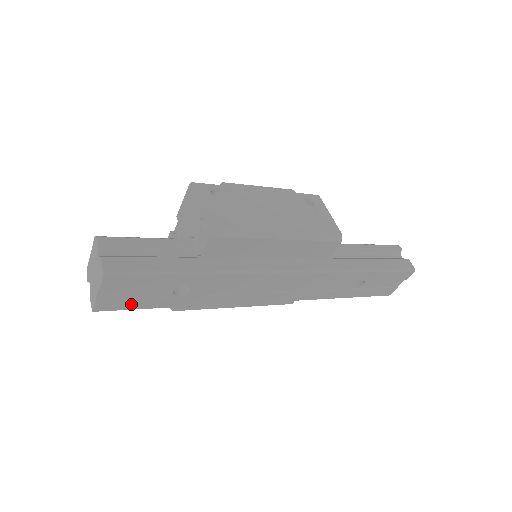
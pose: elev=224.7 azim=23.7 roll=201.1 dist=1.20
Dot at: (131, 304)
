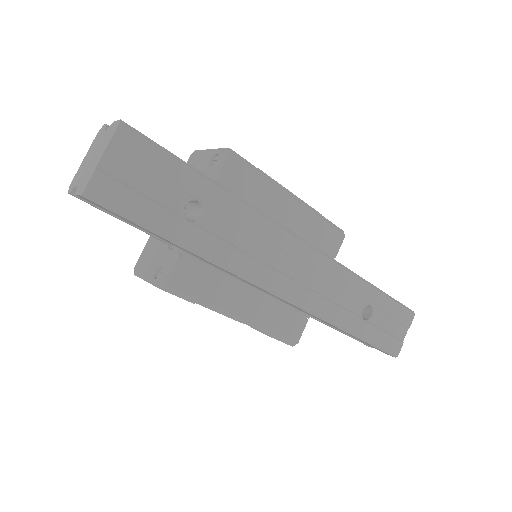
Dot at: (133, 204)
